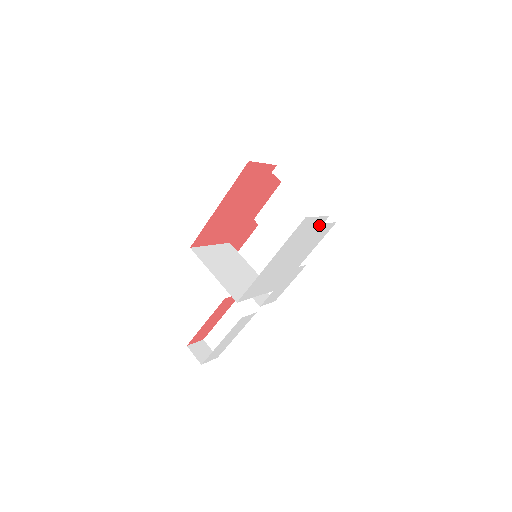
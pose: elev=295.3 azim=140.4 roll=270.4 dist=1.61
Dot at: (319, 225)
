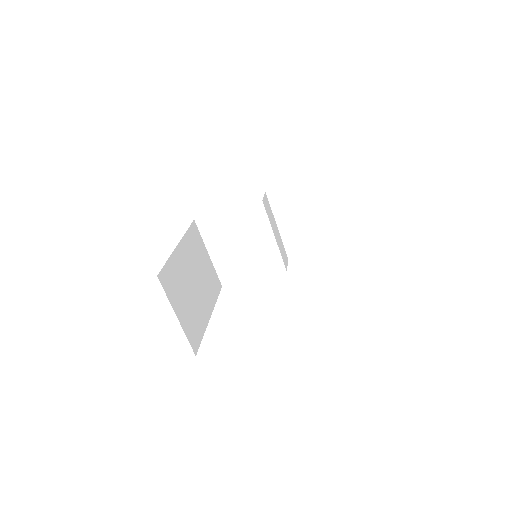
Dot at: occluded
